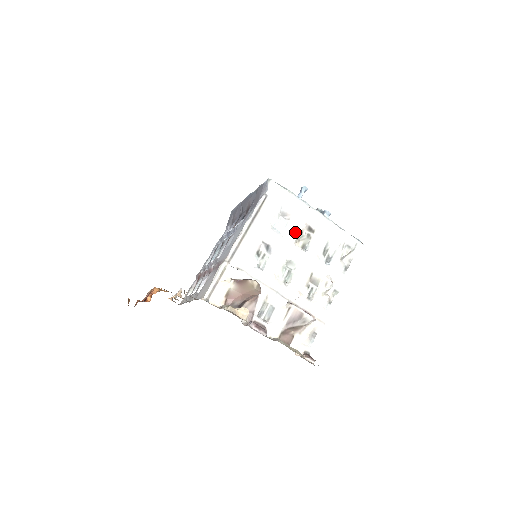
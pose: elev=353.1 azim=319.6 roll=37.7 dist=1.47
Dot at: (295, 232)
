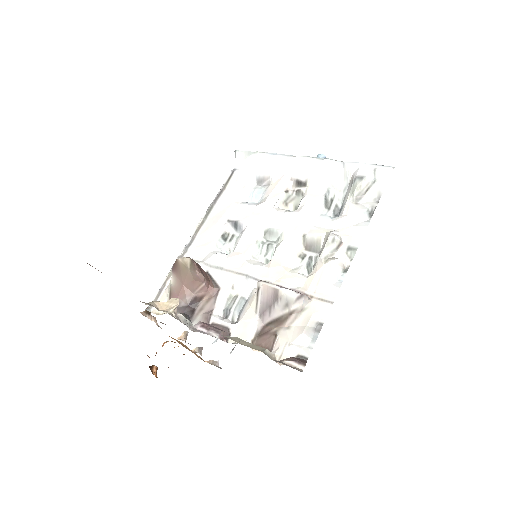
Dot at: (275, 194)
